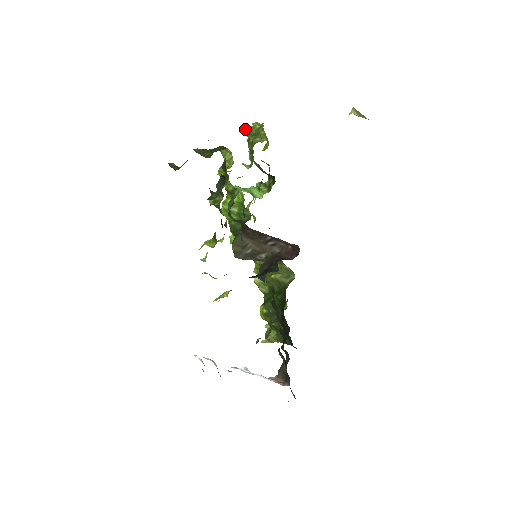
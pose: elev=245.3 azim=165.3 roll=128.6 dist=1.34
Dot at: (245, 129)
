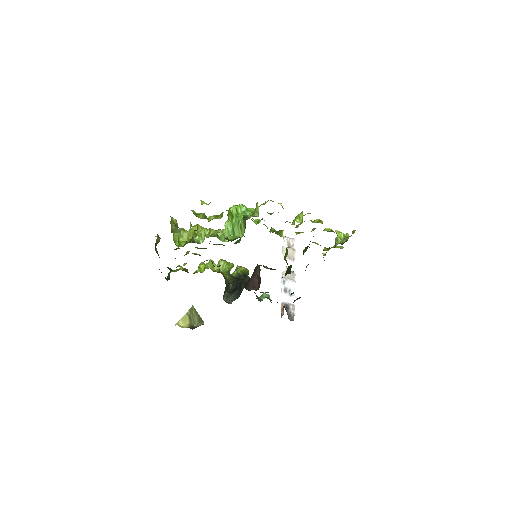
Dot at: occluded
